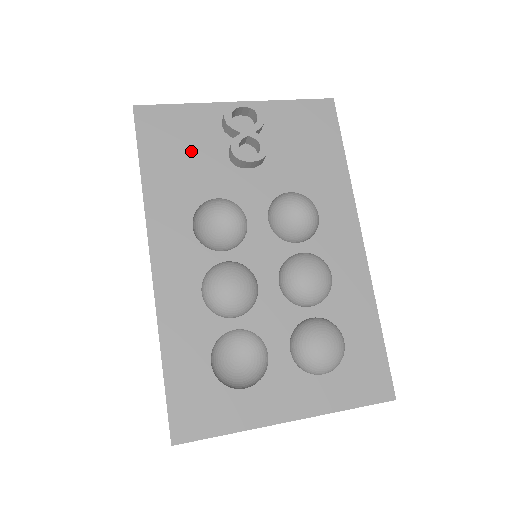
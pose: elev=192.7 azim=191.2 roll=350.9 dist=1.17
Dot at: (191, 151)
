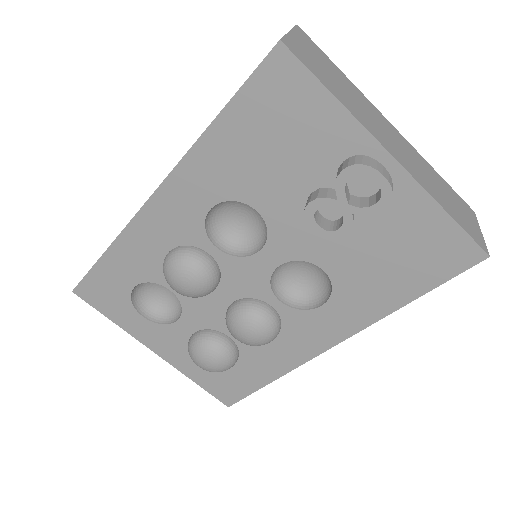
Dot at: (283, 152)
